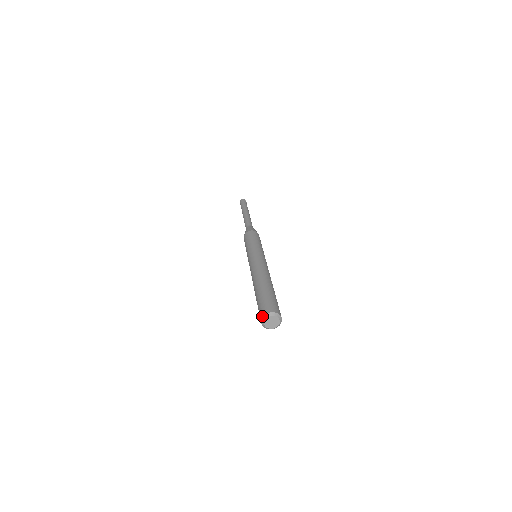
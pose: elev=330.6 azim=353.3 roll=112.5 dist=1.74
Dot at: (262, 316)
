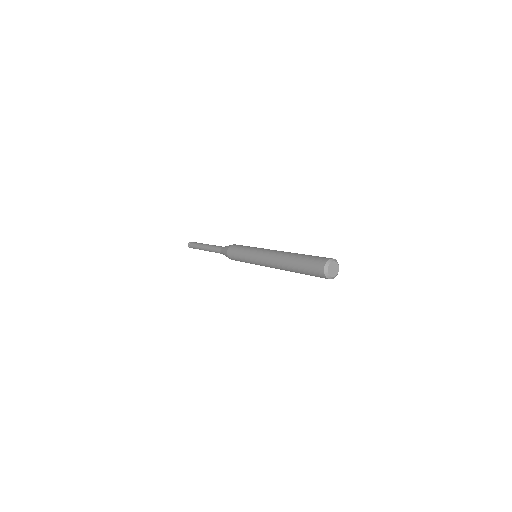
Dot at: (323, 270)
